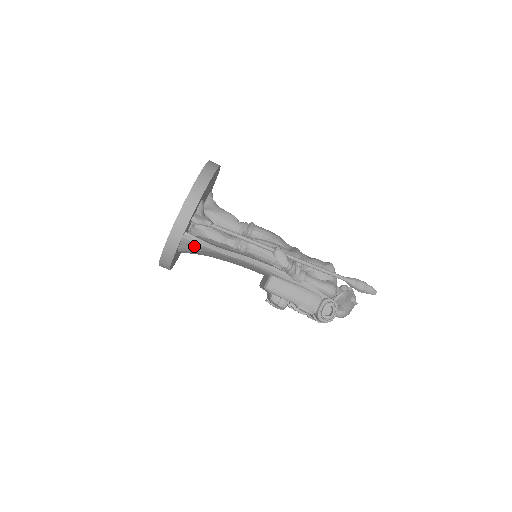
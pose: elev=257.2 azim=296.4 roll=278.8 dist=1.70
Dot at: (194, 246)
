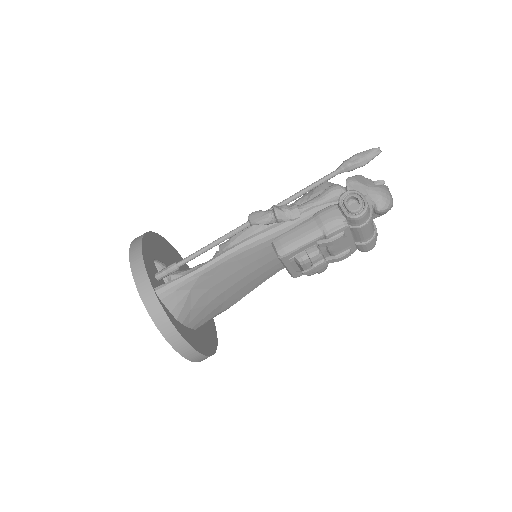
Dot at: (177, 293)
